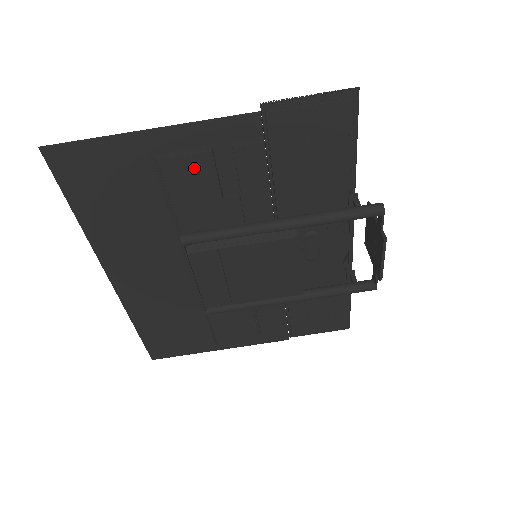
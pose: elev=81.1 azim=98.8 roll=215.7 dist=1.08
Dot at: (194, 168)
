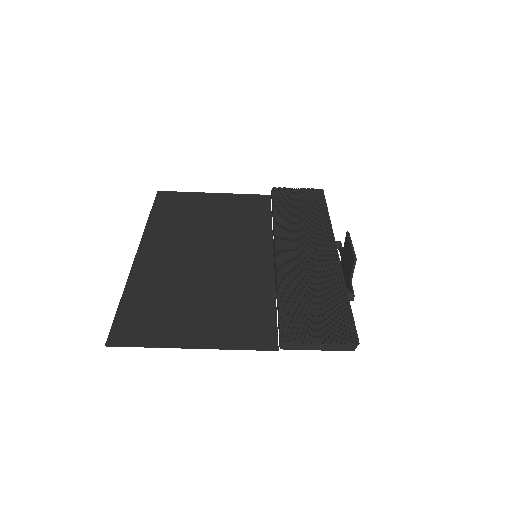
Dot at: occluded
